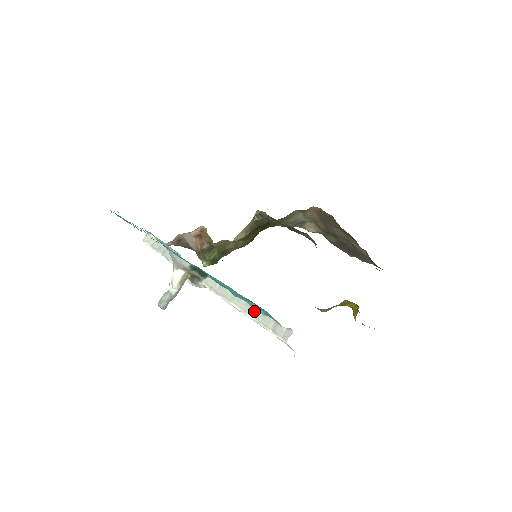
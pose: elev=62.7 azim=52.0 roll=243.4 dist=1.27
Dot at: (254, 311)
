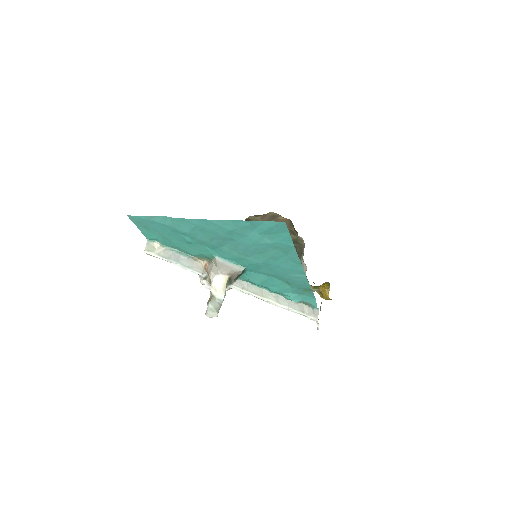
Dot at: (287, 301)
